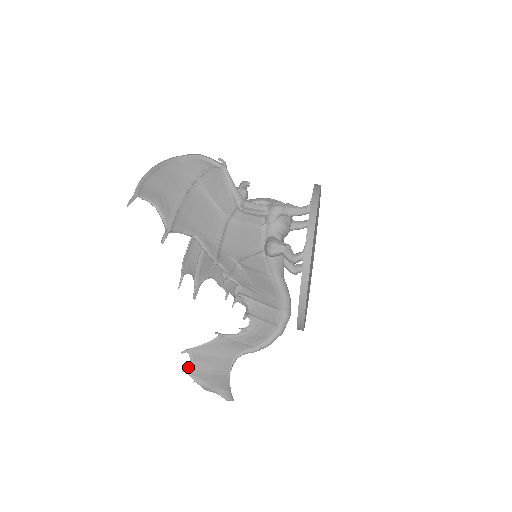
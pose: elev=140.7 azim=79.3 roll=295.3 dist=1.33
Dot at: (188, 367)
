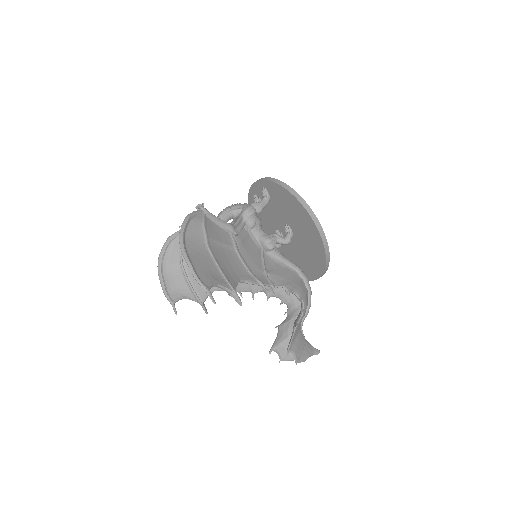
Dot at: (295, 359)
